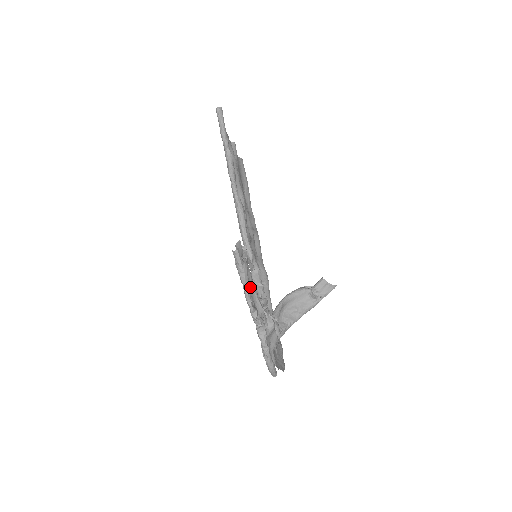
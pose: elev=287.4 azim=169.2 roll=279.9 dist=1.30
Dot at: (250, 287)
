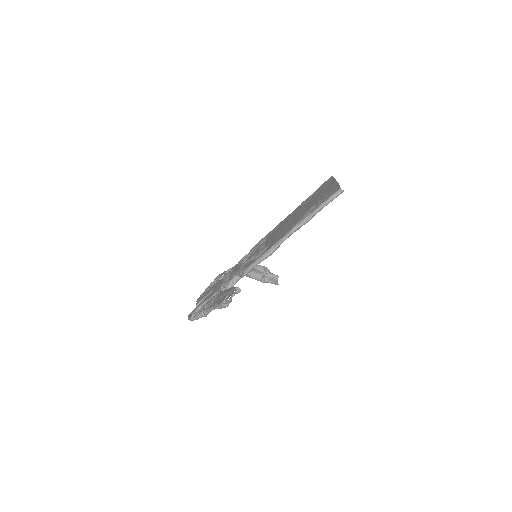
Dot at: occluded
